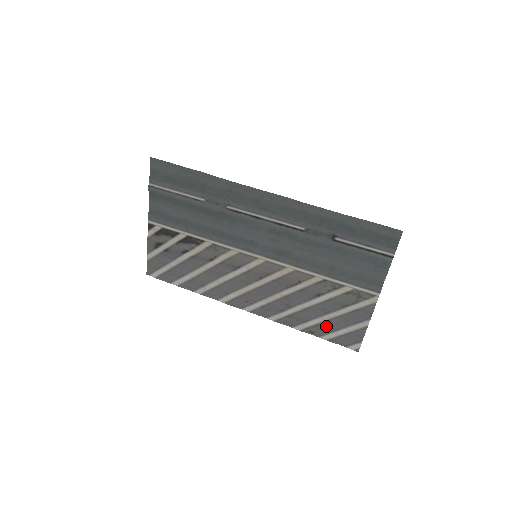
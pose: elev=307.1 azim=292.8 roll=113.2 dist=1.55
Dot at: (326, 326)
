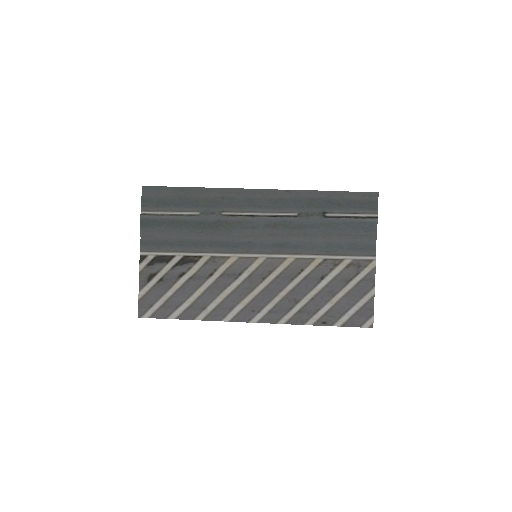
Dot at: (336, 310)
